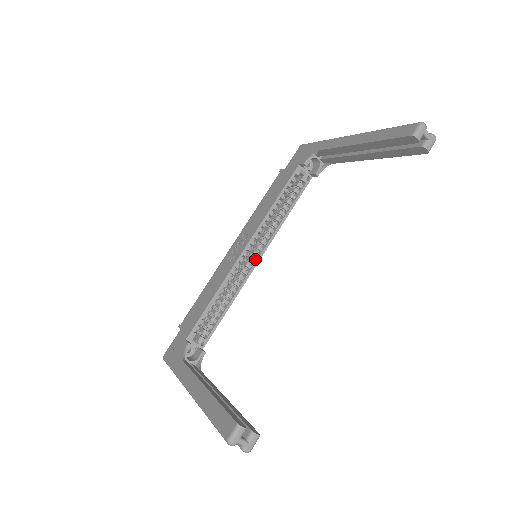
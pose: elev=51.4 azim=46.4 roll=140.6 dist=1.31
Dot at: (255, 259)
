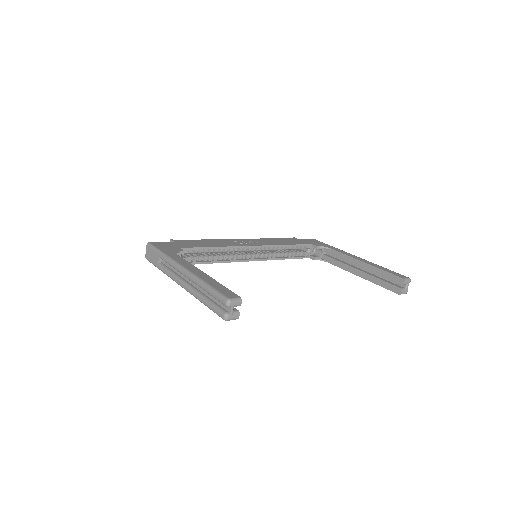
Dot at: (249, 258)
